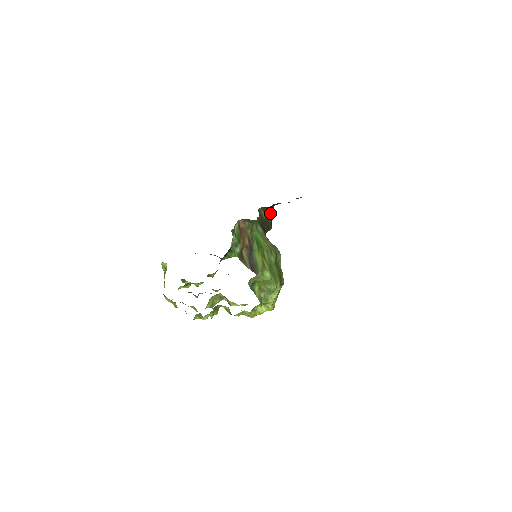
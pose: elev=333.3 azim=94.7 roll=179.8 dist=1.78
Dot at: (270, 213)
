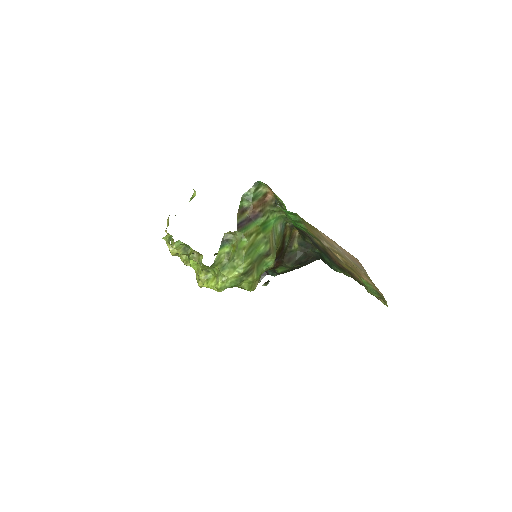
Dot at: (302, 253)
